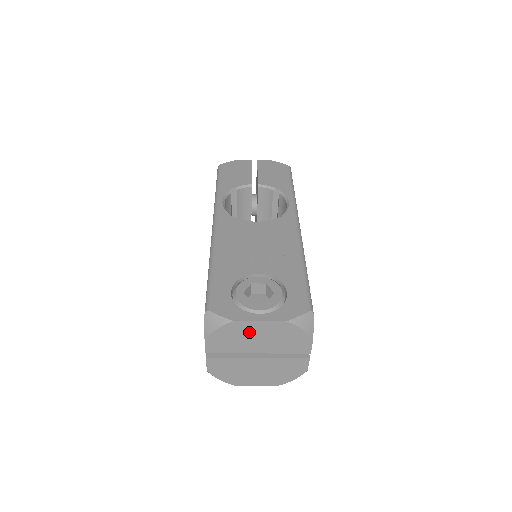
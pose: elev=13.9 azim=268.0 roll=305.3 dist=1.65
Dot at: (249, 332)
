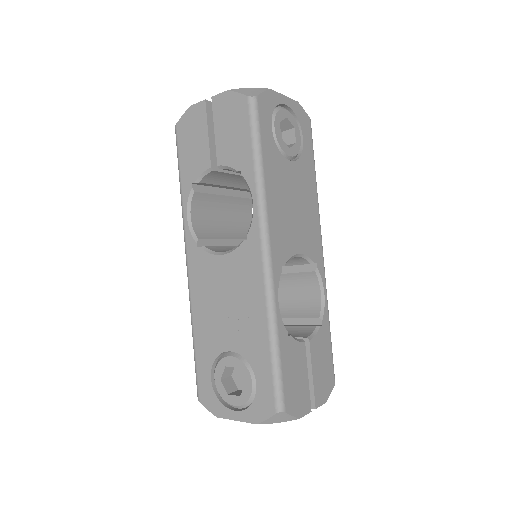
Dot at: occluded
